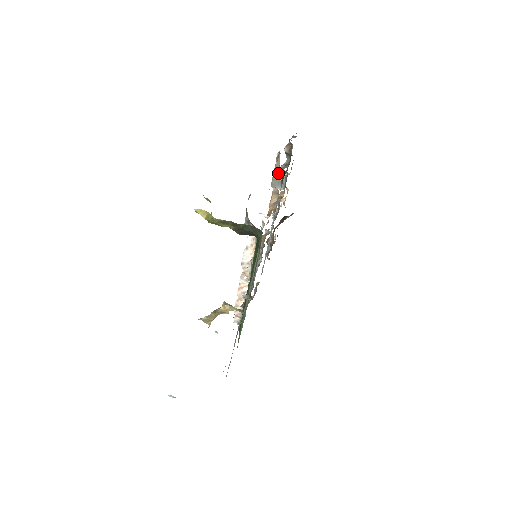
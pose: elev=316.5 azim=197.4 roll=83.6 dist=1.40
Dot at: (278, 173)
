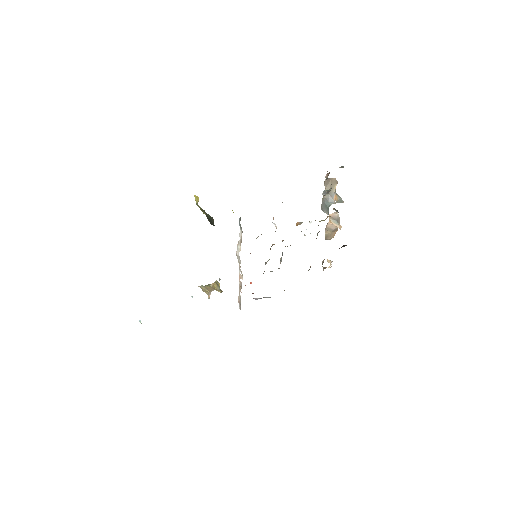
Dot at: occluded
